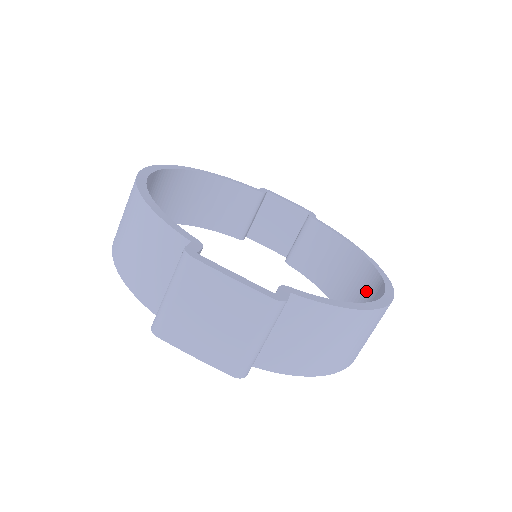
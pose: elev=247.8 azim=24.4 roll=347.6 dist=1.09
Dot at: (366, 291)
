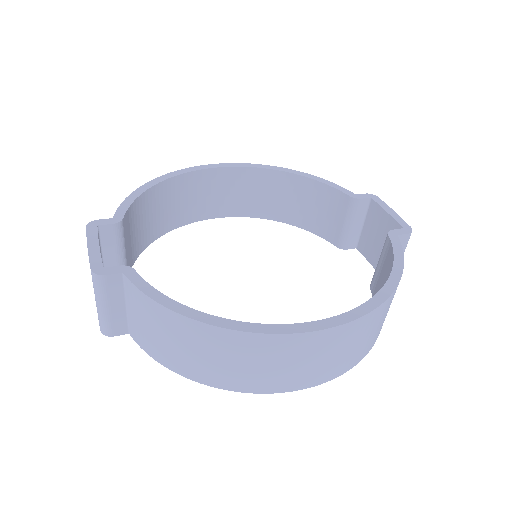
Dot at: occluded
